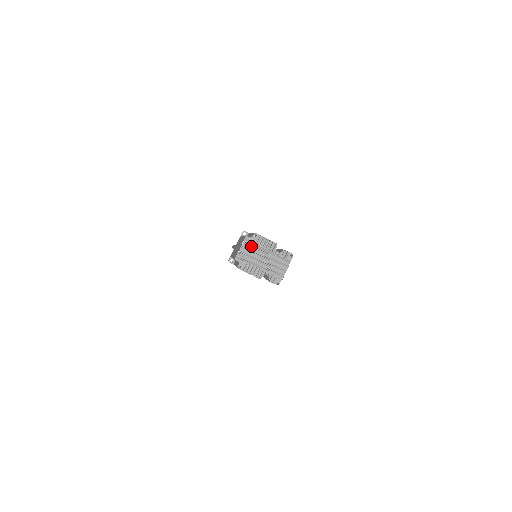
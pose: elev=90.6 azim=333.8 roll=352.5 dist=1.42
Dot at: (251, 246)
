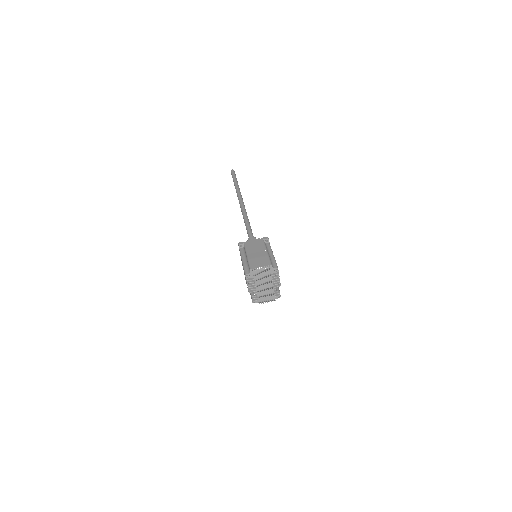
Dot at: (267, 272)
